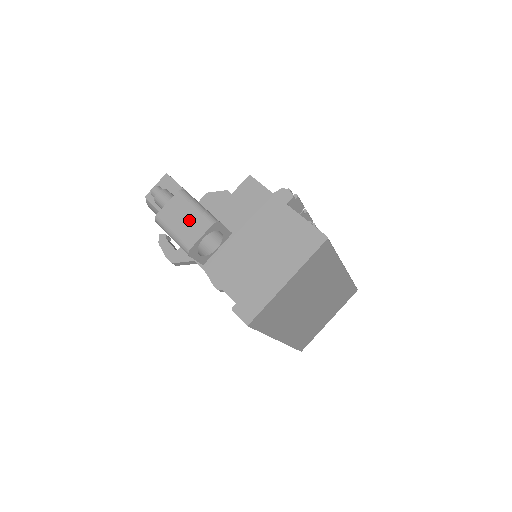
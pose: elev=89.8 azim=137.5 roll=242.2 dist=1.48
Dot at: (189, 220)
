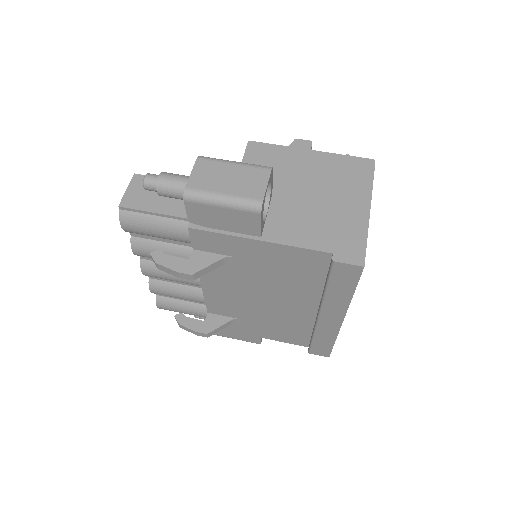
Dot at: (237, 176)
